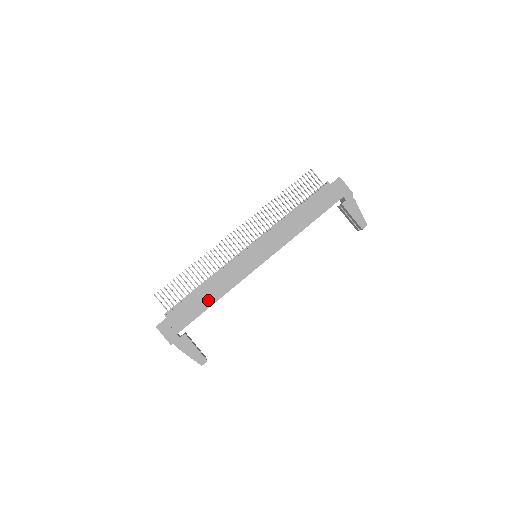
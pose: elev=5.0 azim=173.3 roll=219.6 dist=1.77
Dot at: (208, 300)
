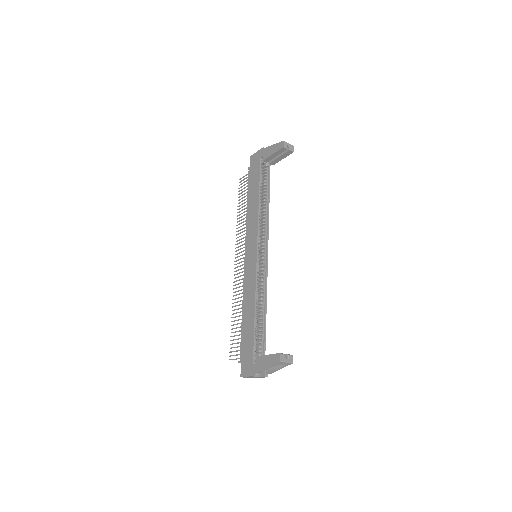
Dot at: (250, 318)
